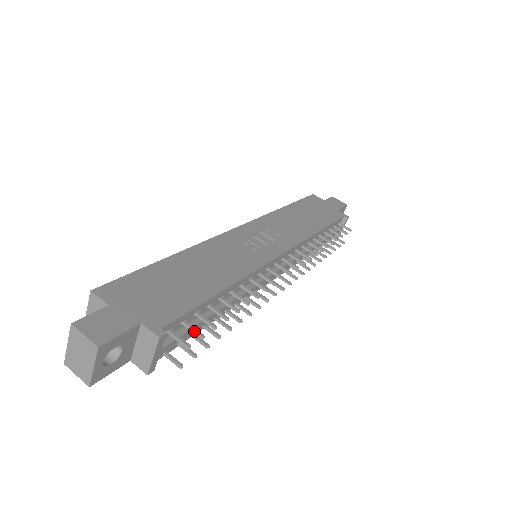
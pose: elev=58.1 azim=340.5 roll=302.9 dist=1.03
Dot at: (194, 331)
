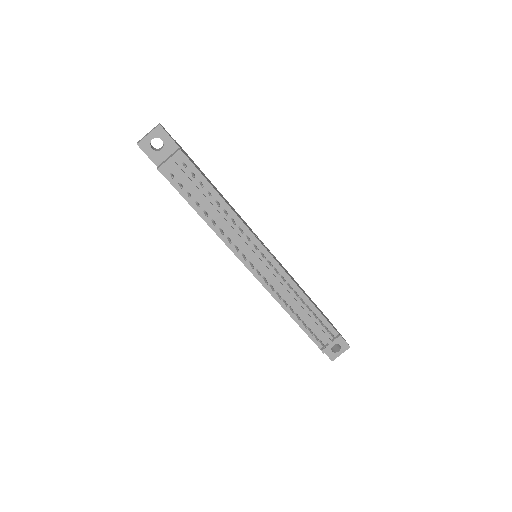
Dot at: (193, 175)
